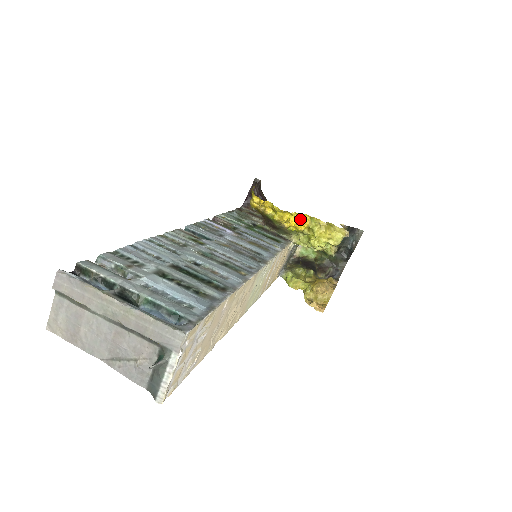
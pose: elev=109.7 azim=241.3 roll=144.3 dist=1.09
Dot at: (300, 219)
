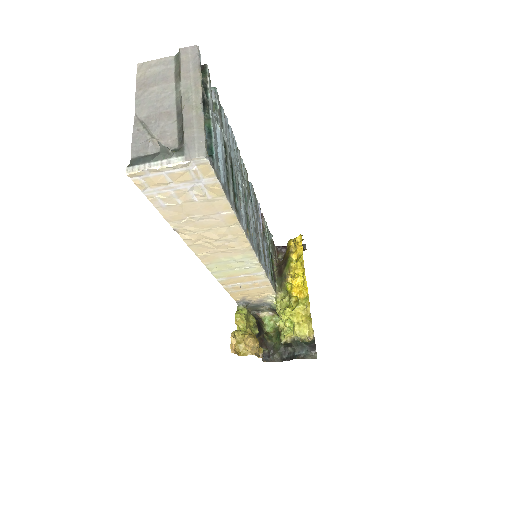
Dot at: (301, 288)
